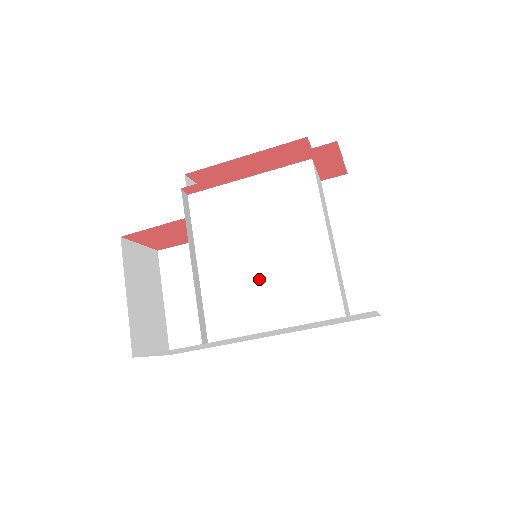
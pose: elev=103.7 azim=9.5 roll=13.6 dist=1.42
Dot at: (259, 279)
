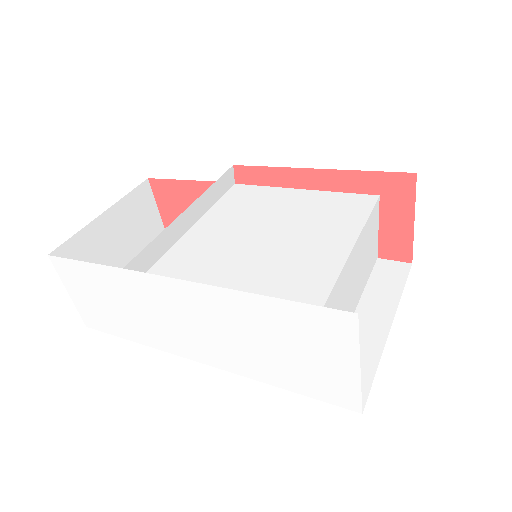
Dot at: (240, 258)
